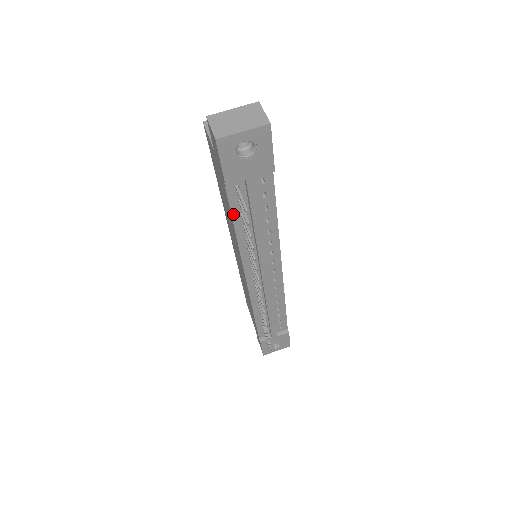
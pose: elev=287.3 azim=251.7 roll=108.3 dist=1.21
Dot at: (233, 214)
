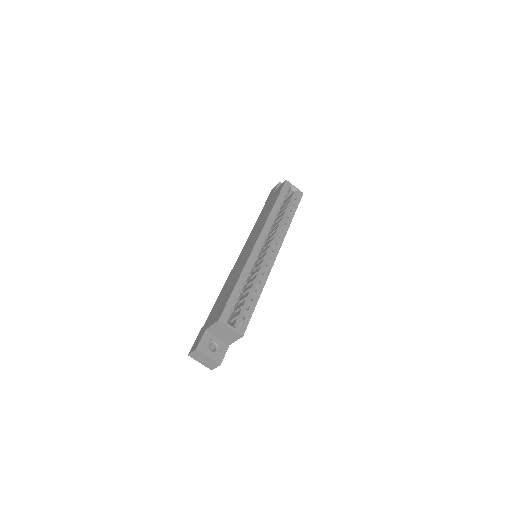
Dot at: occluded
